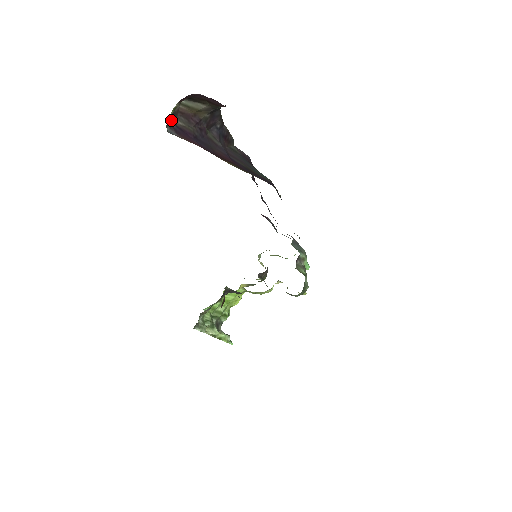
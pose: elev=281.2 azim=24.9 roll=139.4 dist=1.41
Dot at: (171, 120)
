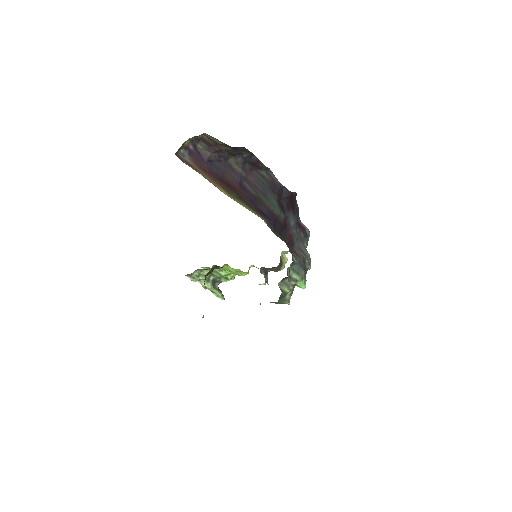
Dot at: (190, 144)
